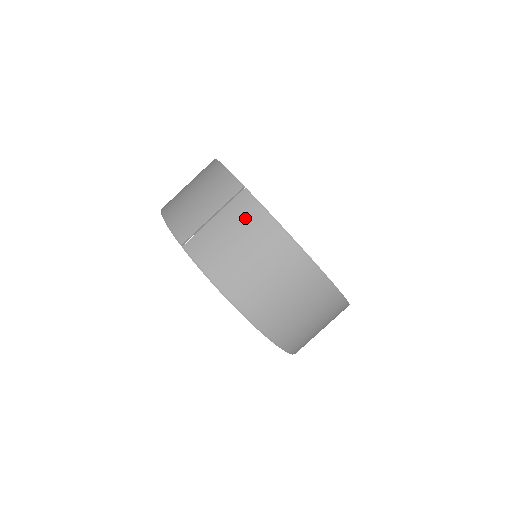
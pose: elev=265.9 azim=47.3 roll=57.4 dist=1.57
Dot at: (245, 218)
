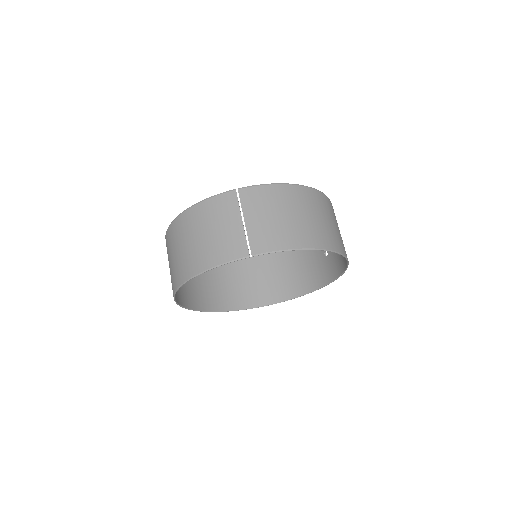
Dot at: (262, 200)
